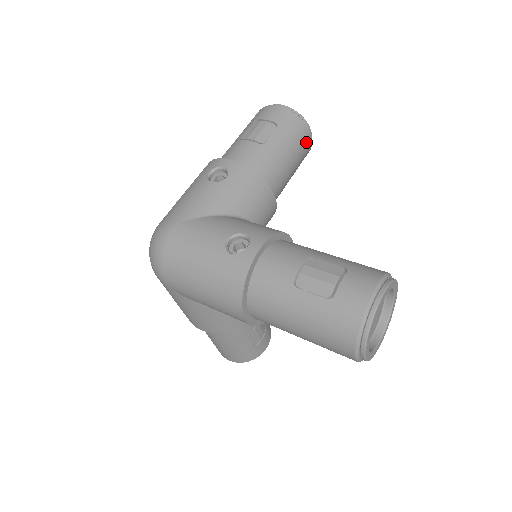
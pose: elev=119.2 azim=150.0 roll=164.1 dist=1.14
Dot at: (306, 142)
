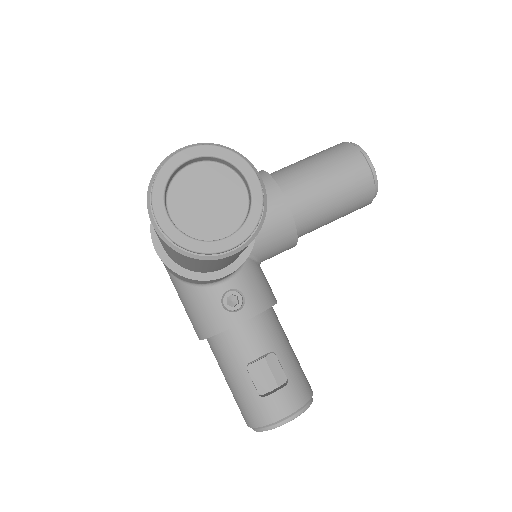
Dot at: (356, 165)
